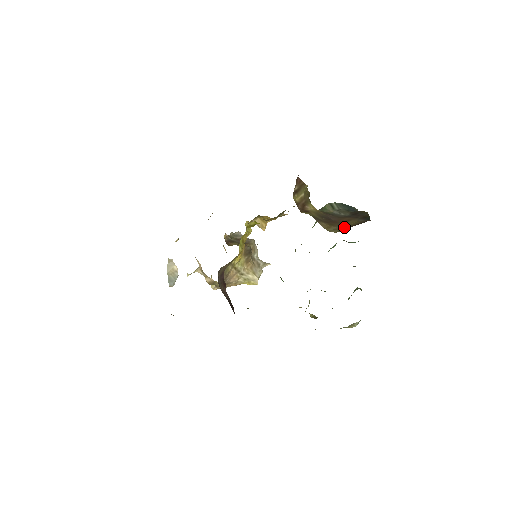
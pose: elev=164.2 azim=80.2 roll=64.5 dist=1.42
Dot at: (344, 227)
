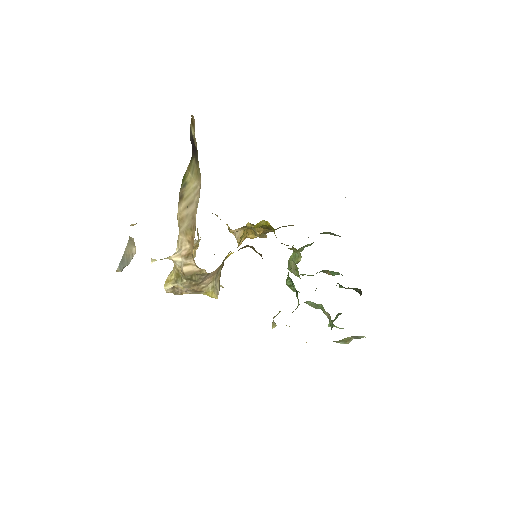
Dot at: occluded
